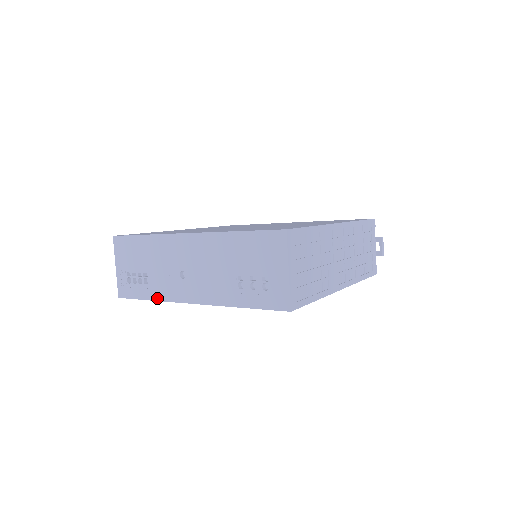
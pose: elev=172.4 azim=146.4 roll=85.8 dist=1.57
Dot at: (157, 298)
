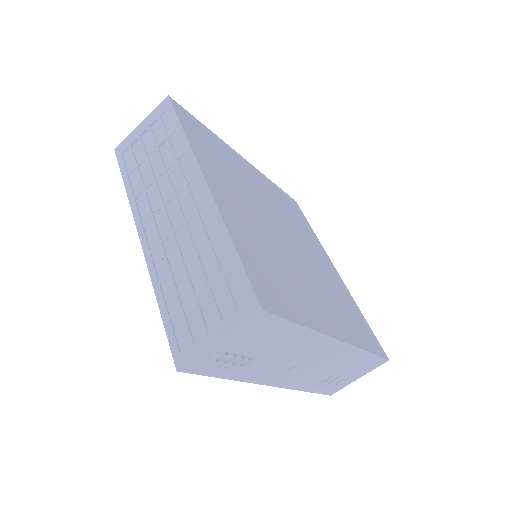
Dot at: (240, 379)
